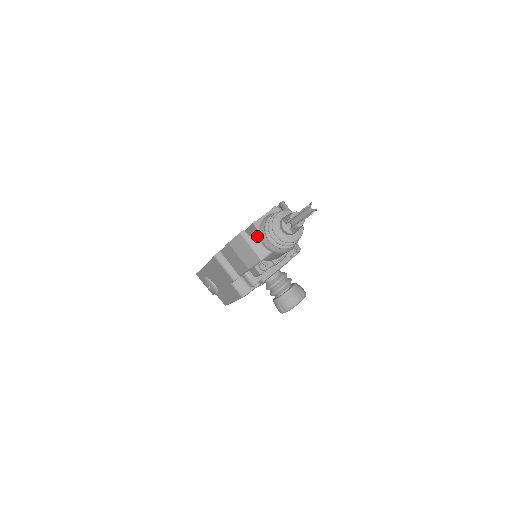
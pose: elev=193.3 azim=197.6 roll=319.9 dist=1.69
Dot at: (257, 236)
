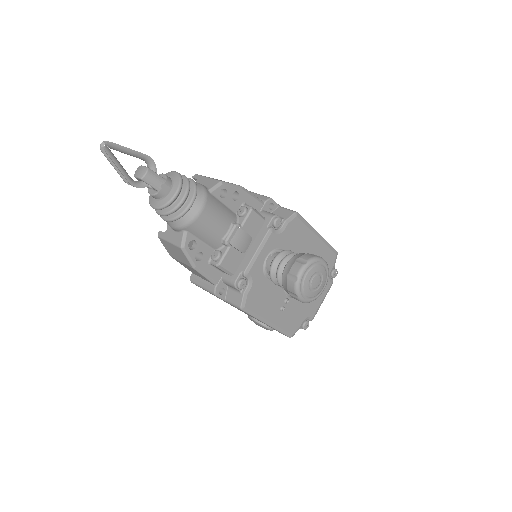
Dot at: (168, 226)
